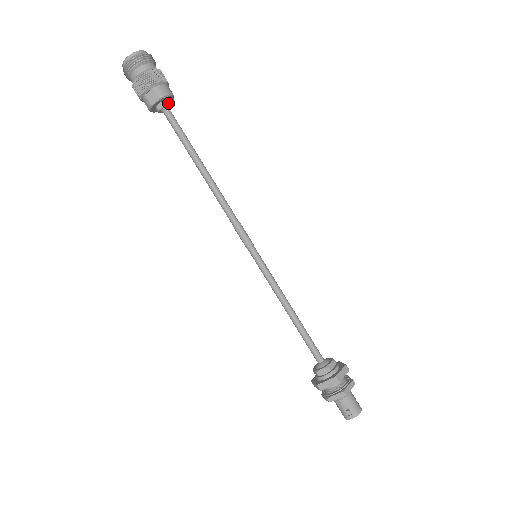
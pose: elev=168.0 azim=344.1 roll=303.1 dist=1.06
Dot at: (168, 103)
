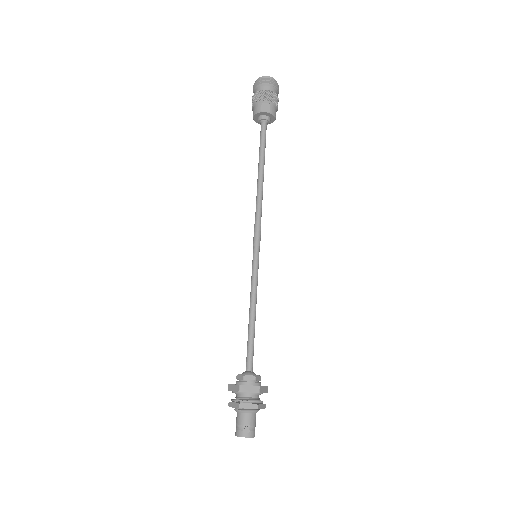
Dot at: (270, 120)
